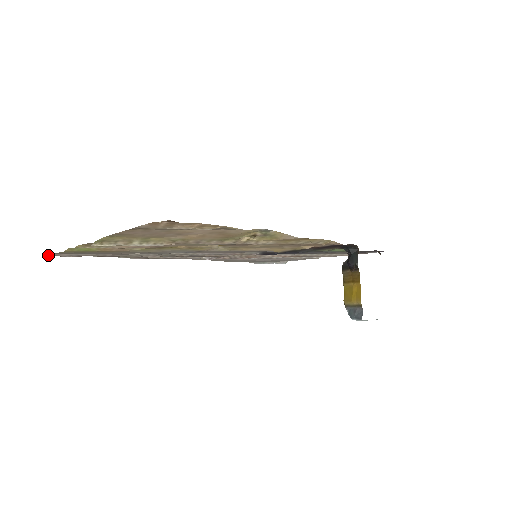
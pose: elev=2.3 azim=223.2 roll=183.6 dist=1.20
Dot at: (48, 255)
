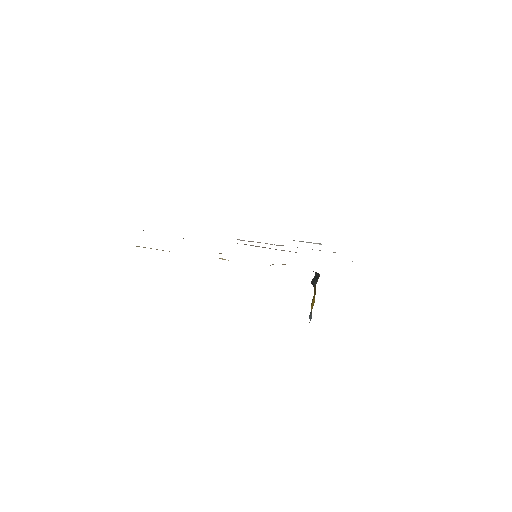
Dot at: occluded
